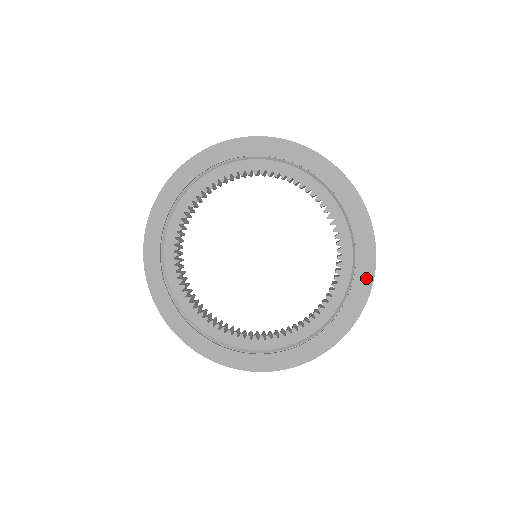
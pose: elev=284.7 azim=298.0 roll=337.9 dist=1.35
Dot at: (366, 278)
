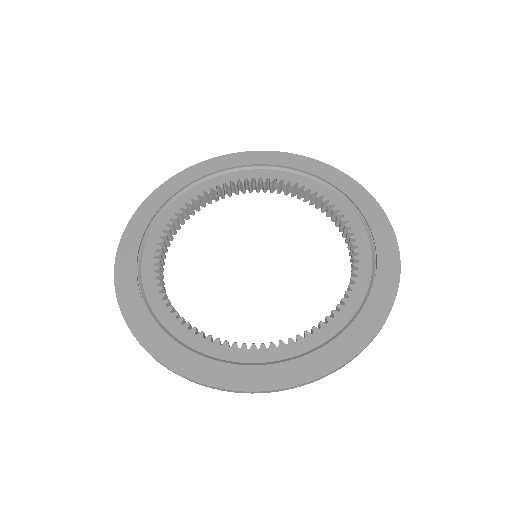
Dot at: (359, 193)
